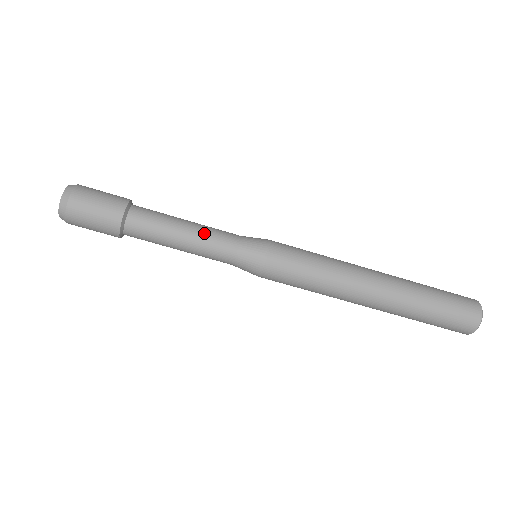
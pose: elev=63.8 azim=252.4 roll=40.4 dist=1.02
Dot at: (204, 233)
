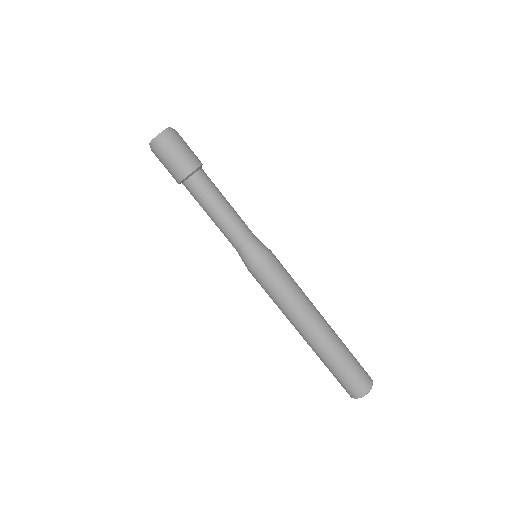
Dot at: (232, 221)
